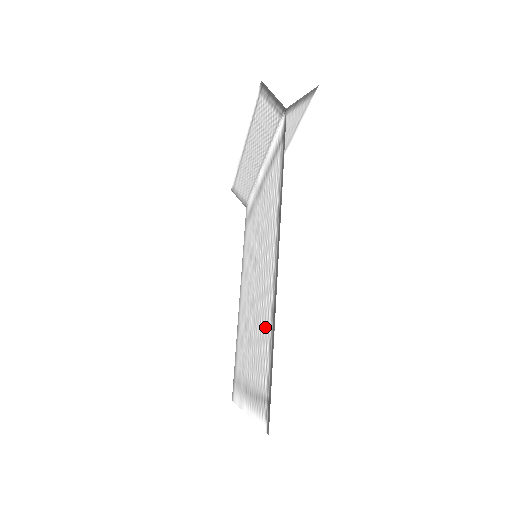
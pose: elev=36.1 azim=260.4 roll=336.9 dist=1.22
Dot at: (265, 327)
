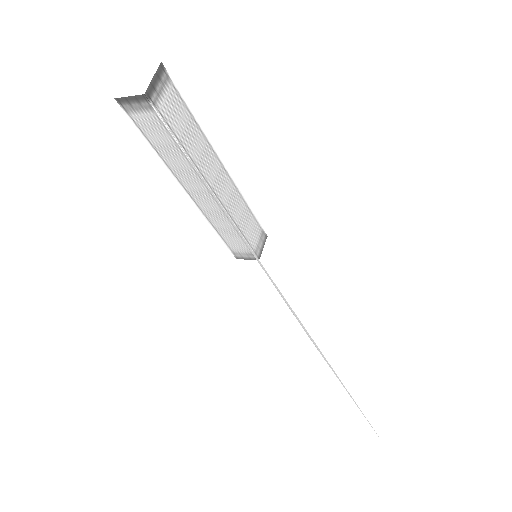
Dot at: occluded
